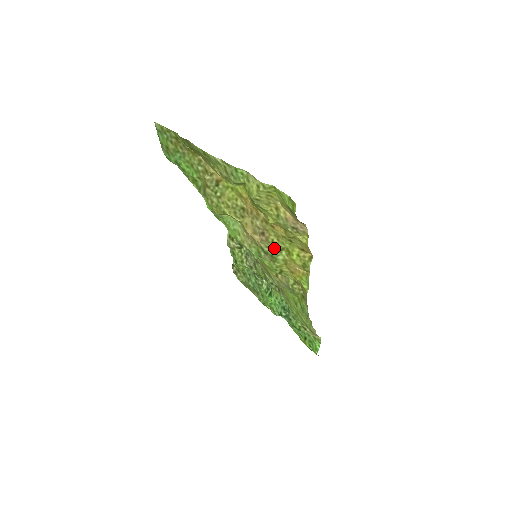
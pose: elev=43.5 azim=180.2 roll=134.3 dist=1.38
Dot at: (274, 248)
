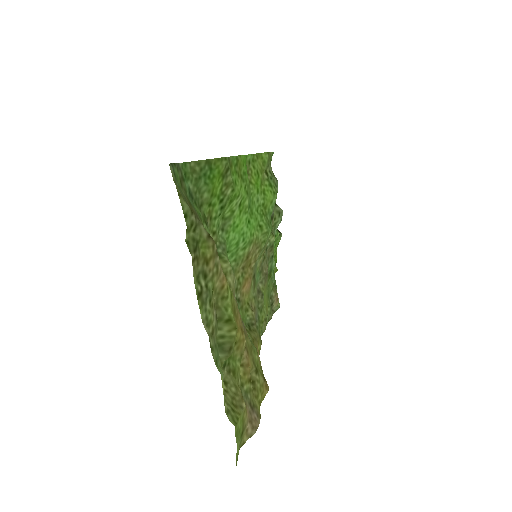
Dot at: occluded
